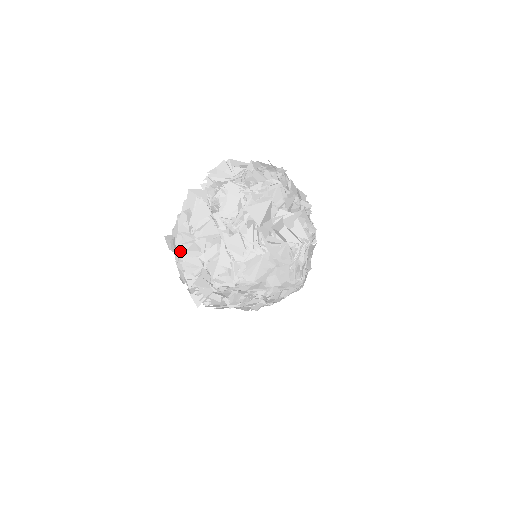
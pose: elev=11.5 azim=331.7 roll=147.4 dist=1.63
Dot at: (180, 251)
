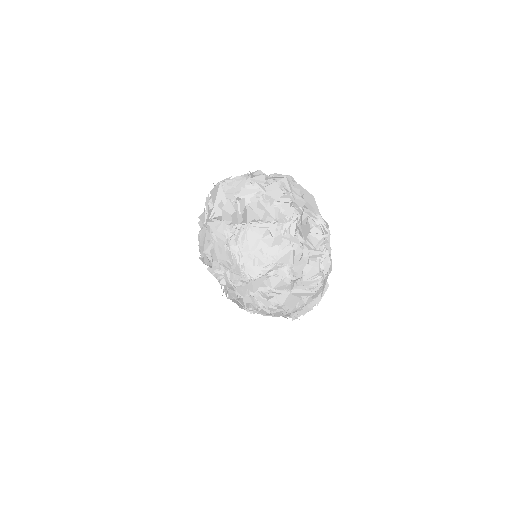
Dot at: occluded
